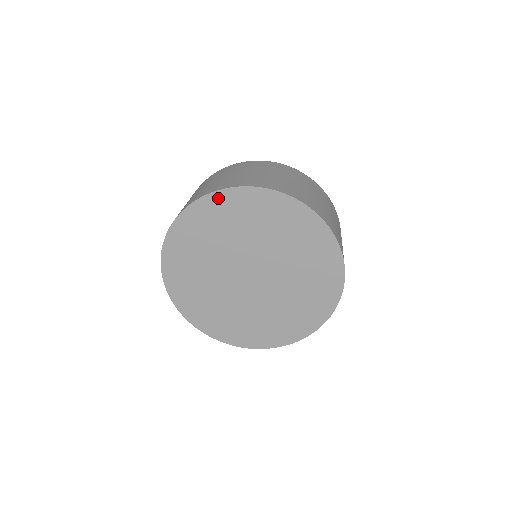
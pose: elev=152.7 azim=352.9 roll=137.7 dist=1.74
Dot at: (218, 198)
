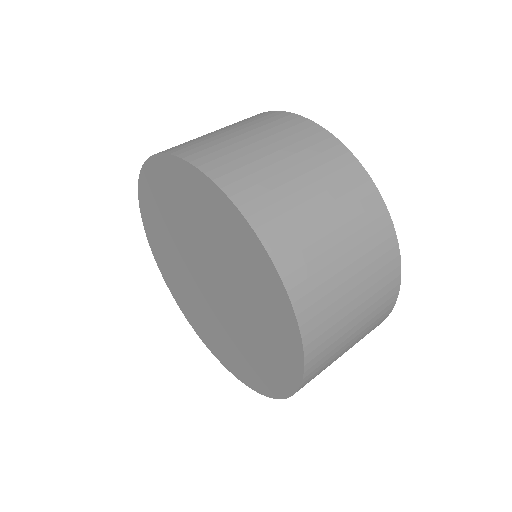
Dot at: (148, 175)
